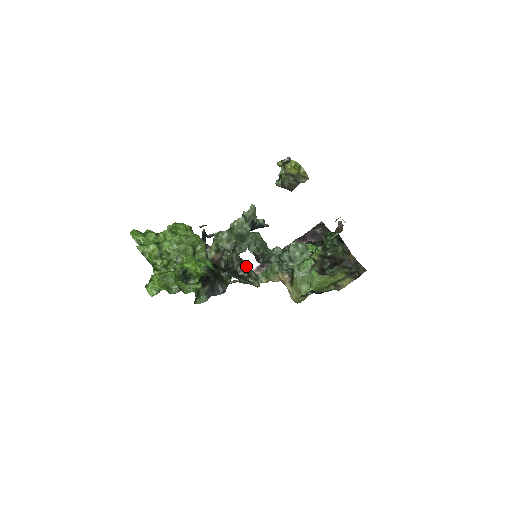
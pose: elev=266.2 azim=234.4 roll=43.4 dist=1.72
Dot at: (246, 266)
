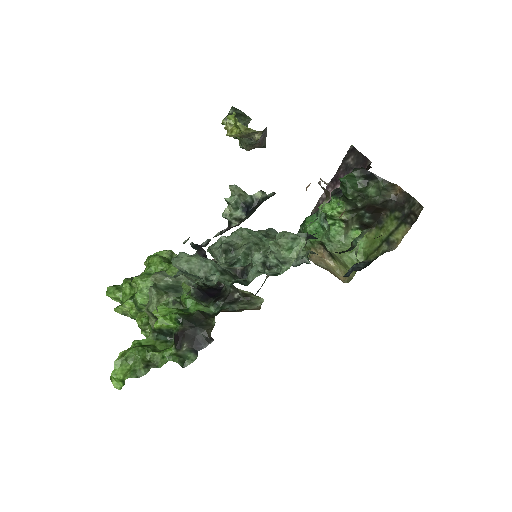
Dot at: occluded
